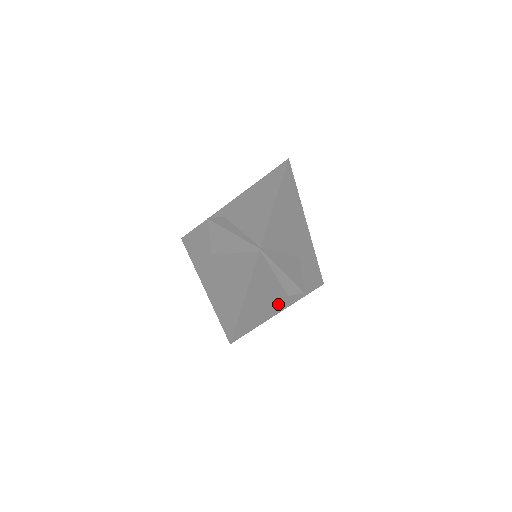
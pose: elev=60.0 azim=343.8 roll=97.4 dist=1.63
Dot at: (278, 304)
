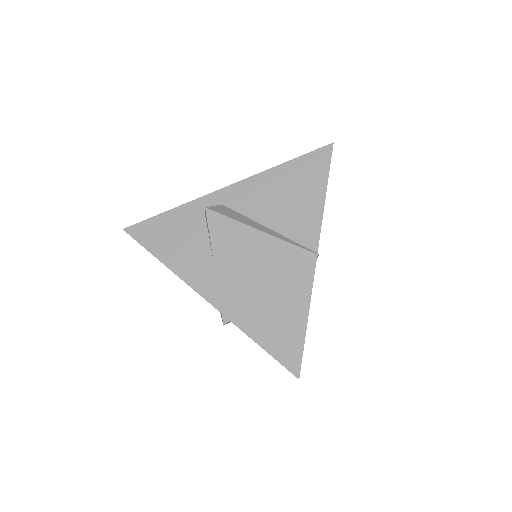
Dot at: occluded
